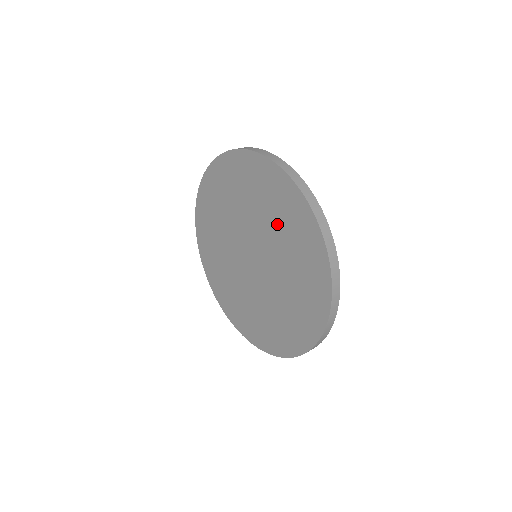
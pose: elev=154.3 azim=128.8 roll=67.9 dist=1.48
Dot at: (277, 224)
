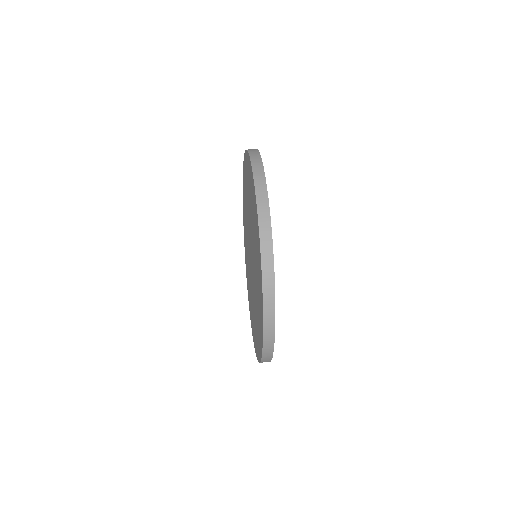
Dot at: occluded
